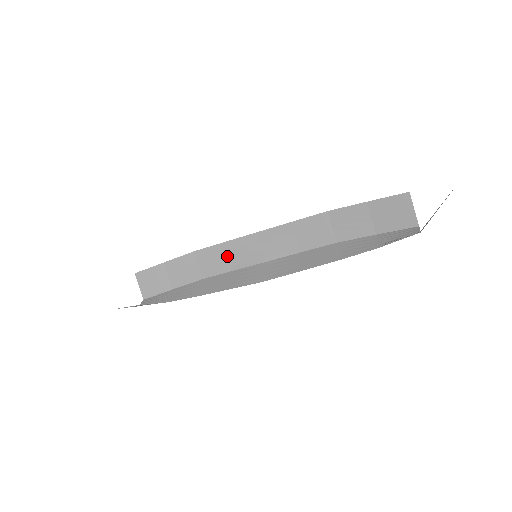
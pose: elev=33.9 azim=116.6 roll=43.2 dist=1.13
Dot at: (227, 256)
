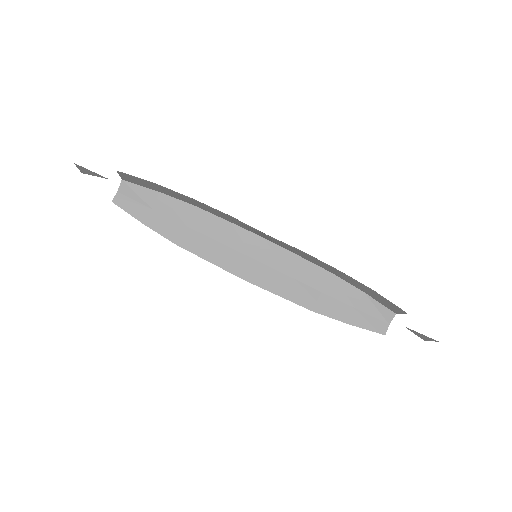
Dot at: occluded
